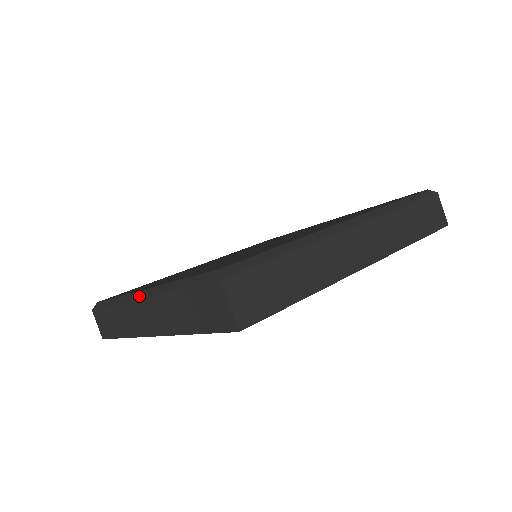
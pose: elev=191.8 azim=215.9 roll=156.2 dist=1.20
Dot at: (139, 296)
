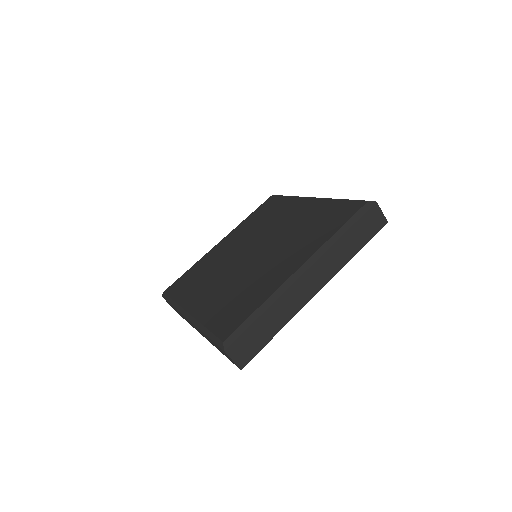
Dot at: (187, 317)
